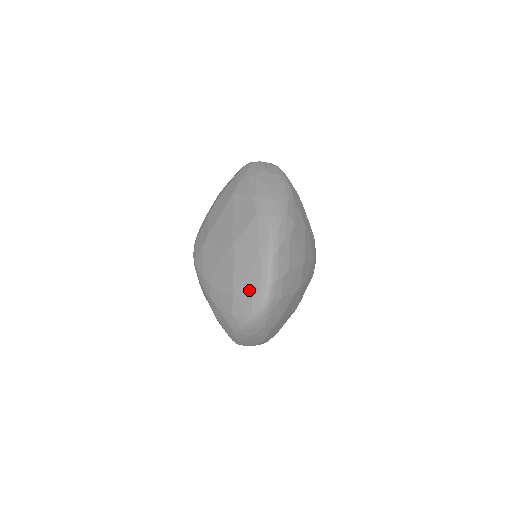
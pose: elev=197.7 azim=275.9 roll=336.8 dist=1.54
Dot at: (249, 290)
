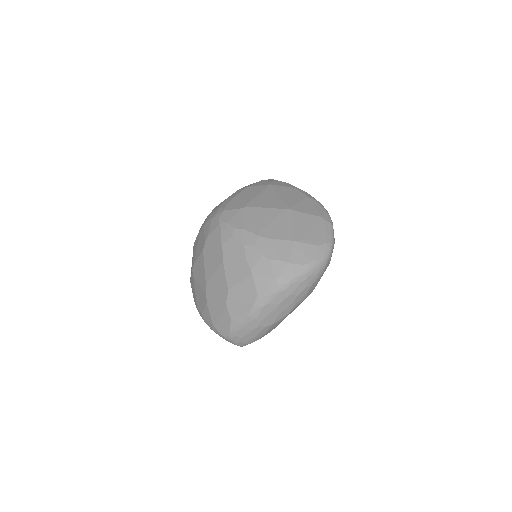
Dot at: (314, 241)
